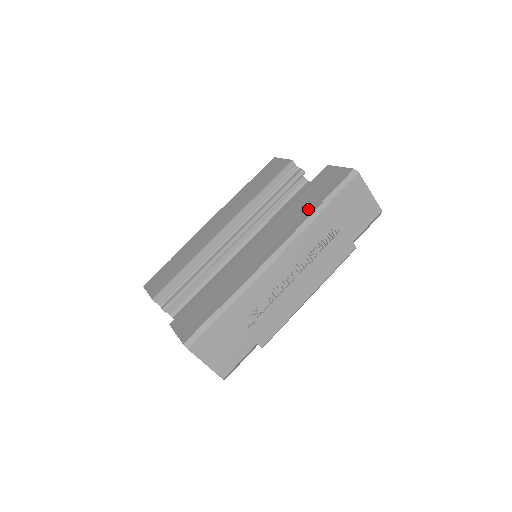
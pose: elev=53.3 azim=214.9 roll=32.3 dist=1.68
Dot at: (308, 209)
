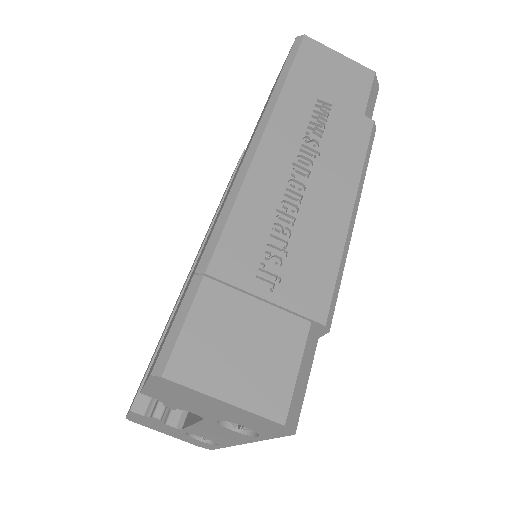
Dot at: (266, 104)
